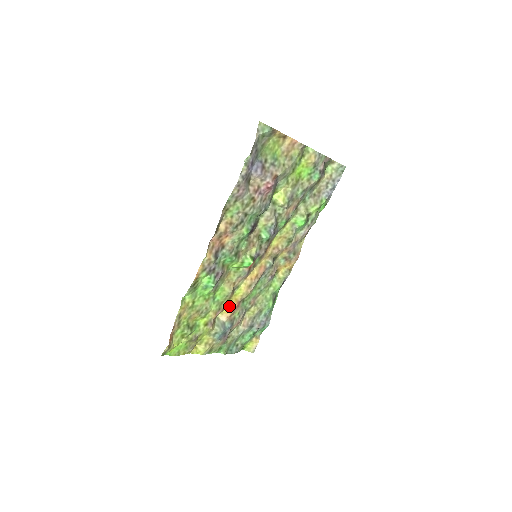
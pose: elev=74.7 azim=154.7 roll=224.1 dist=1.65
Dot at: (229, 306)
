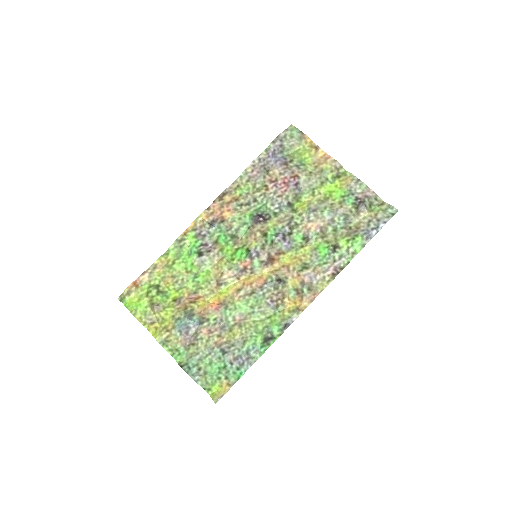
Dot at: (209, 301)
